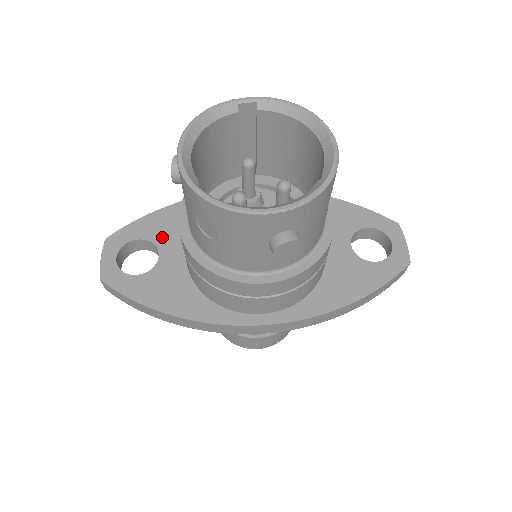
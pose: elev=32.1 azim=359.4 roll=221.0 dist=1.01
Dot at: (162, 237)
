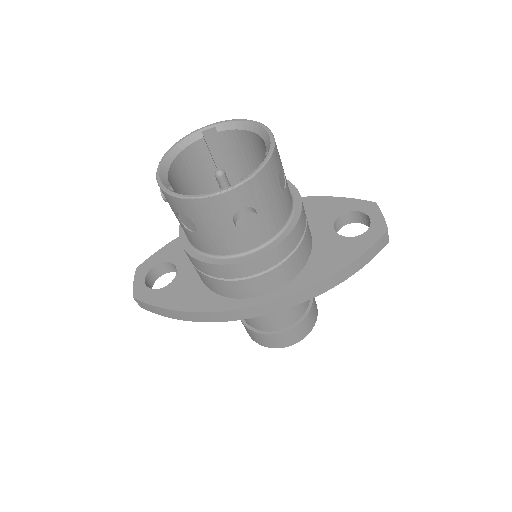
Dot at: (179, 257)
